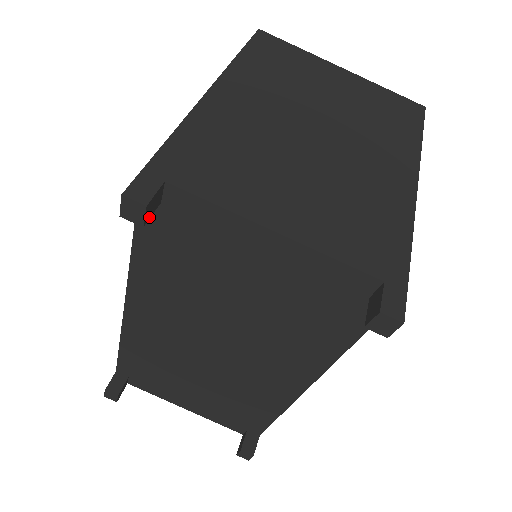
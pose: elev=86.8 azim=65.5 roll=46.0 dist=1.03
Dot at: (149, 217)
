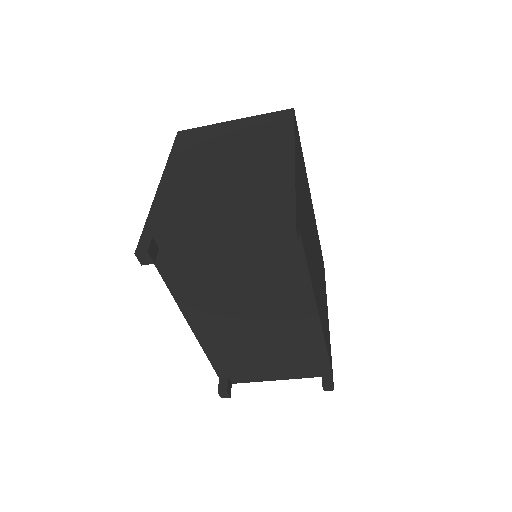
Dot at: (155, 258)
